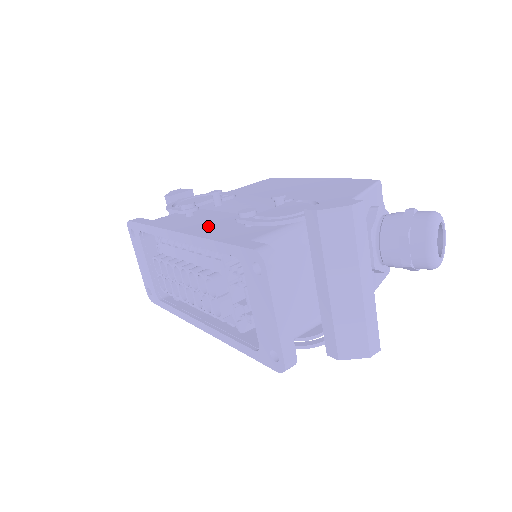
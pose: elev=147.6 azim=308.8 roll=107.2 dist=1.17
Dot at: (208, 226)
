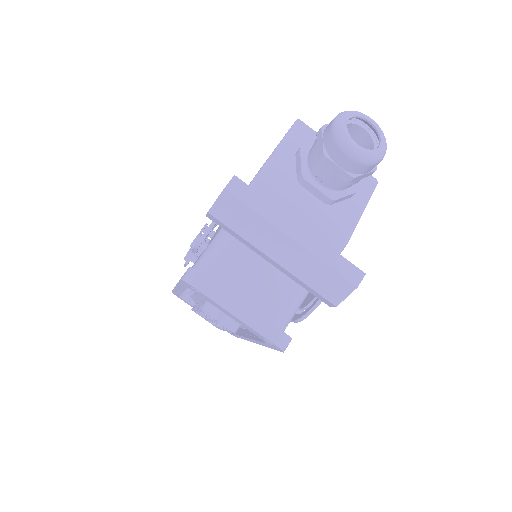
Dot at: occluded
